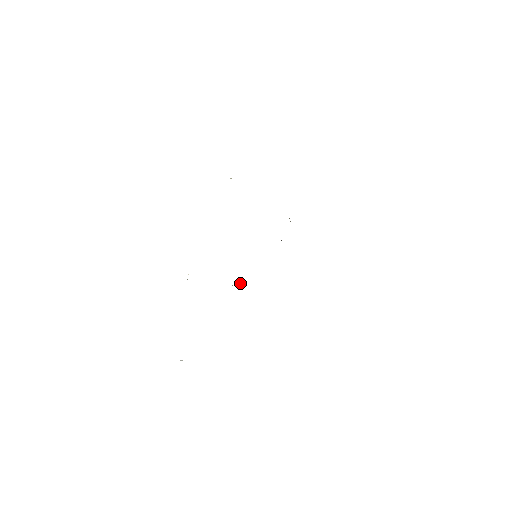
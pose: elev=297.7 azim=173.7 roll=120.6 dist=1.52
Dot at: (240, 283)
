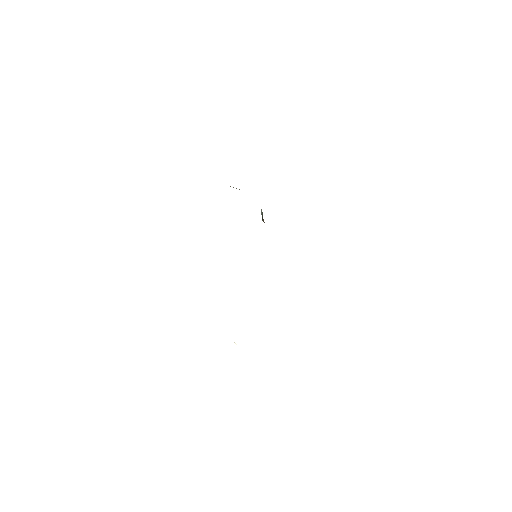
Dot at: occluded
